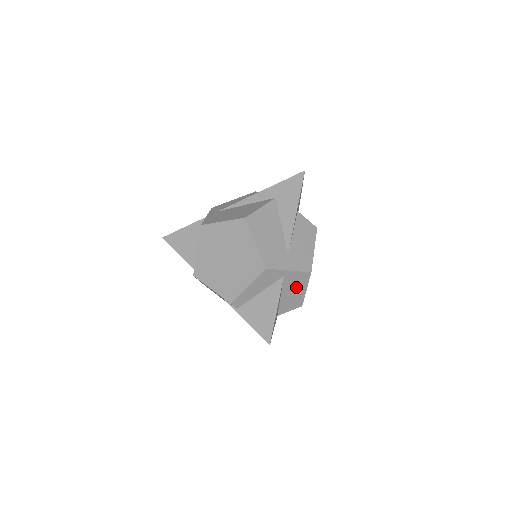
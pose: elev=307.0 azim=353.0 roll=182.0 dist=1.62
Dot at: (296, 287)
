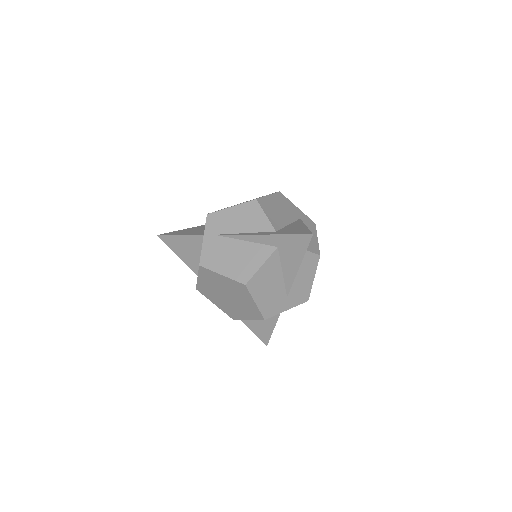
Dot at: occluded
